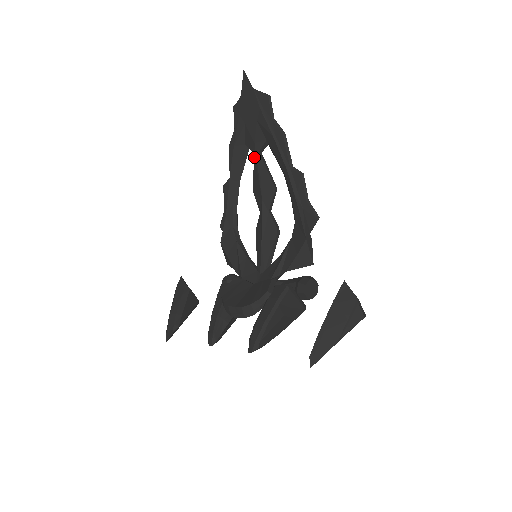
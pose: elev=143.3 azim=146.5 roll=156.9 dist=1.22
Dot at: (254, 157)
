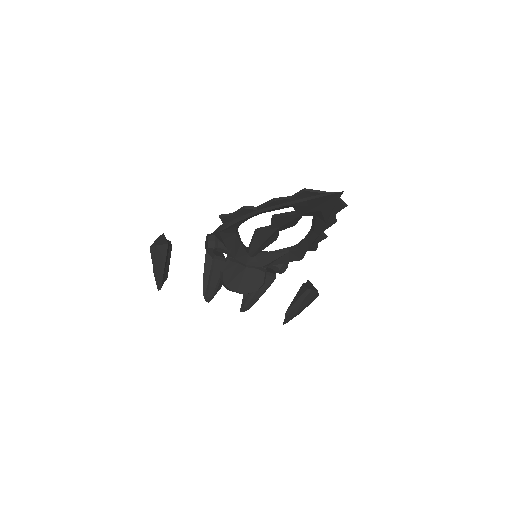
Dot at: (295, 215)
